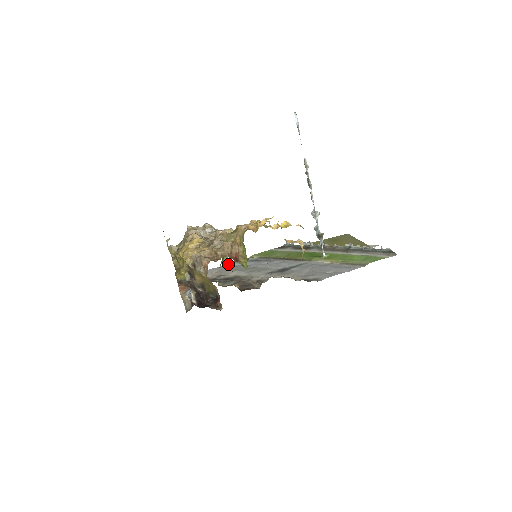
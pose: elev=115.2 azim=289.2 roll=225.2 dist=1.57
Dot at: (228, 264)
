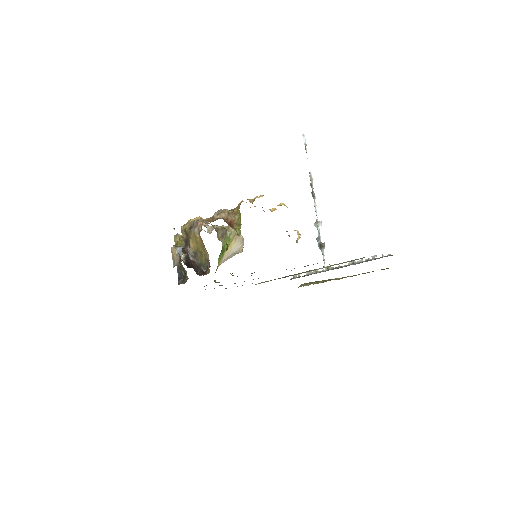
Dot at: occluded
